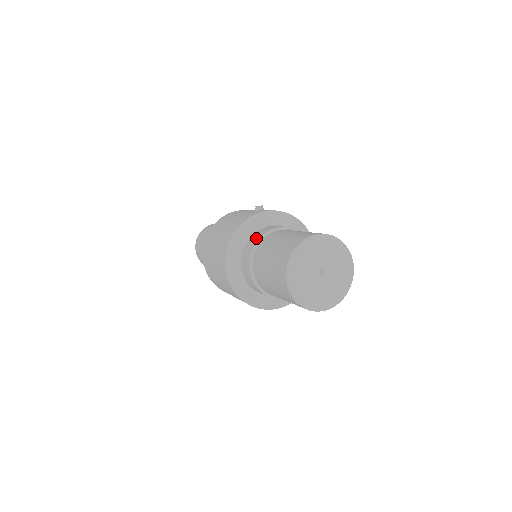
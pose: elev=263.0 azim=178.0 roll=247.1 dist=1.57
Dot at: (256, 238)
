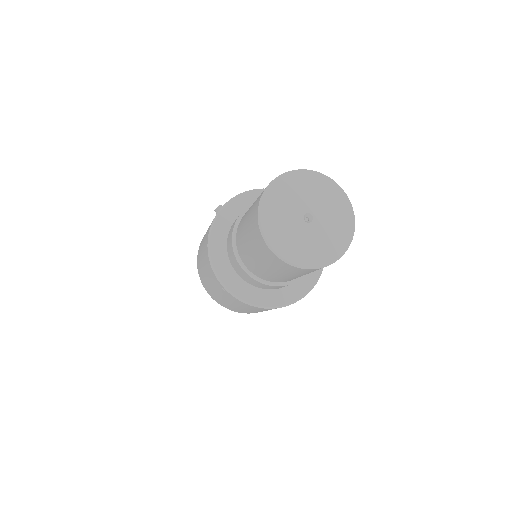
Dot at: (230, 239)
